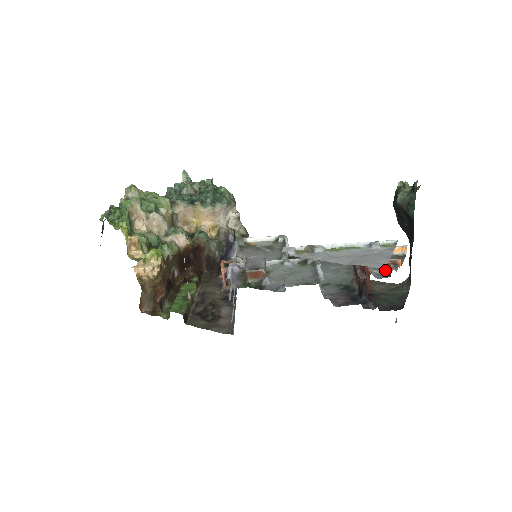
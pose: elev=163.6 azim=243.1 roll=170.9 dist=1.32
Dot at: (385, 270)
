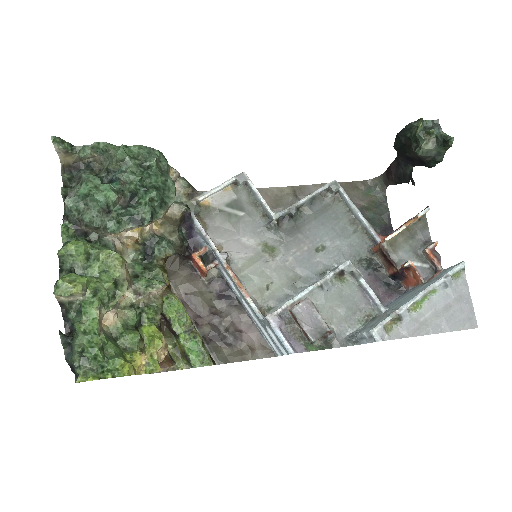
Dot at: (424, 260)
